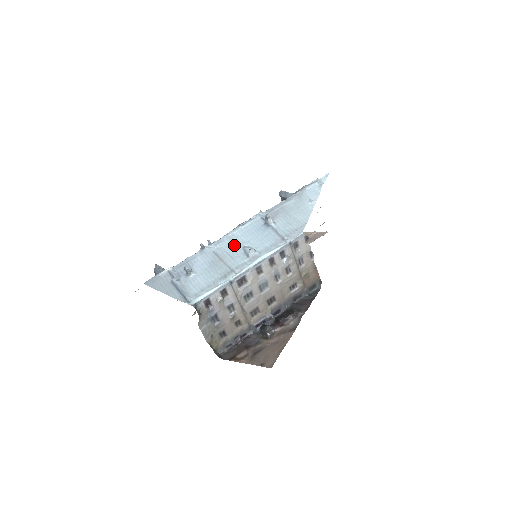
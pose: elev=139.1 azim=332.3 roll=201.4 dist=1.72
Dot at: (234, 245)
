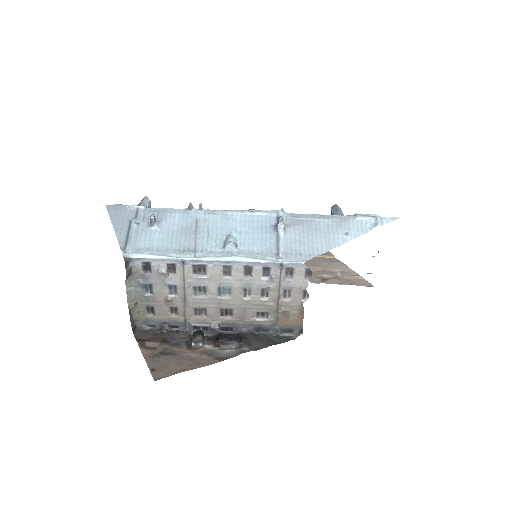
Dot at: (223, 226)
